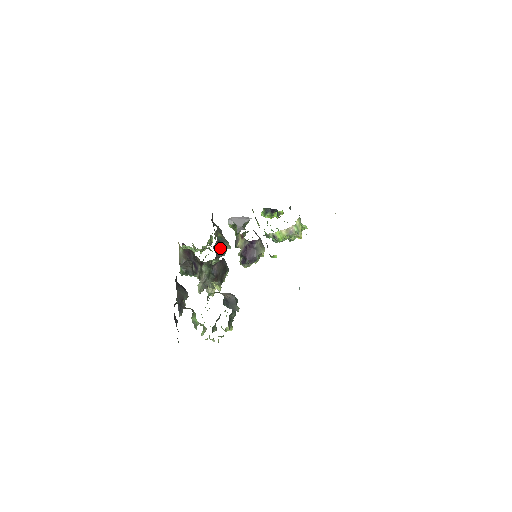
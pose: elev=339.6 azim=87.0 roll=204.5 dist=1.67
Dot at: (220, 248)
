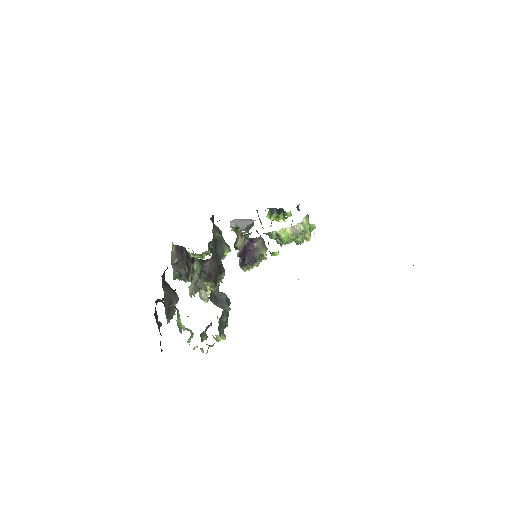
Dot at: (218, 249)
